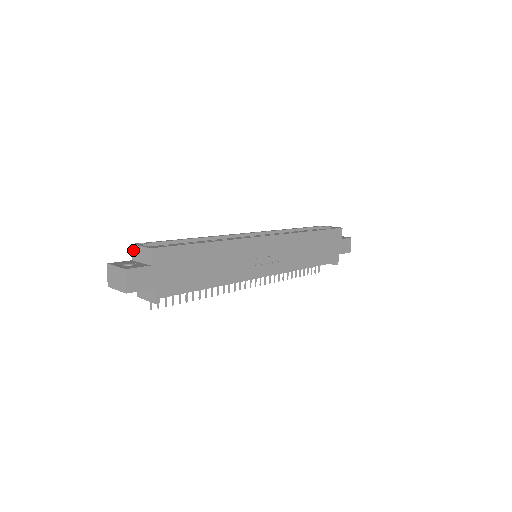
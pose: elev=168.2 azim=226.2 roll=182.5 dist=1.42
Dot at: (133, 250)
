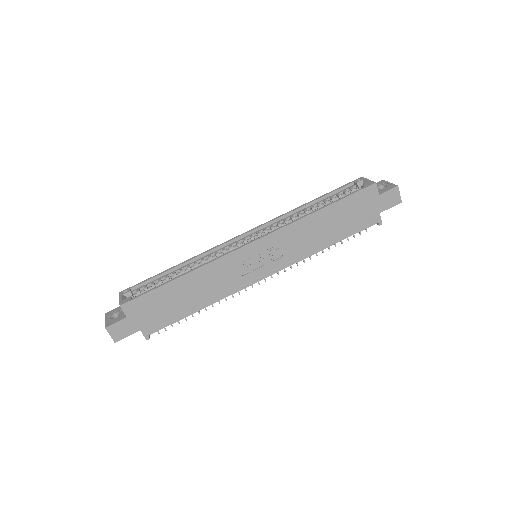
Dot at: occluded
